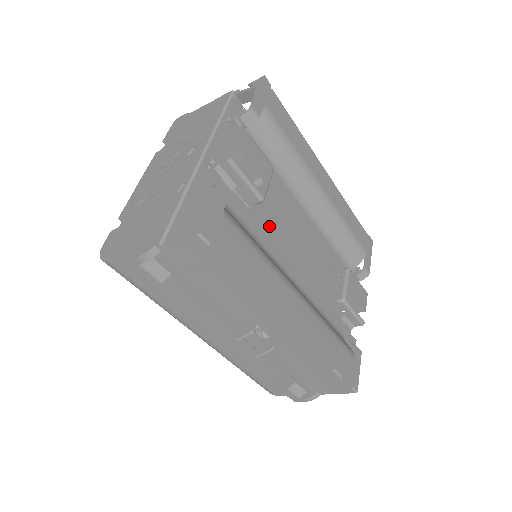
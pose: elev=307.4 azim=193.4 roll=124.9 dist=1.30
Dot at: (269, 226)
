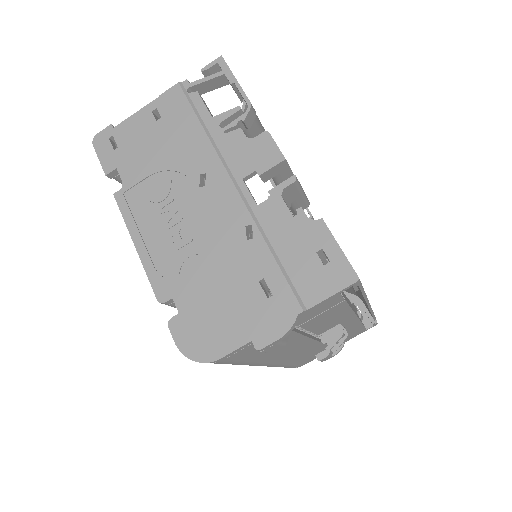
Dot at: occluded
